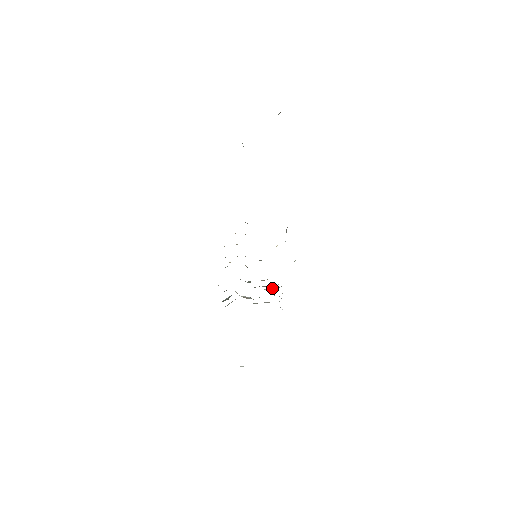
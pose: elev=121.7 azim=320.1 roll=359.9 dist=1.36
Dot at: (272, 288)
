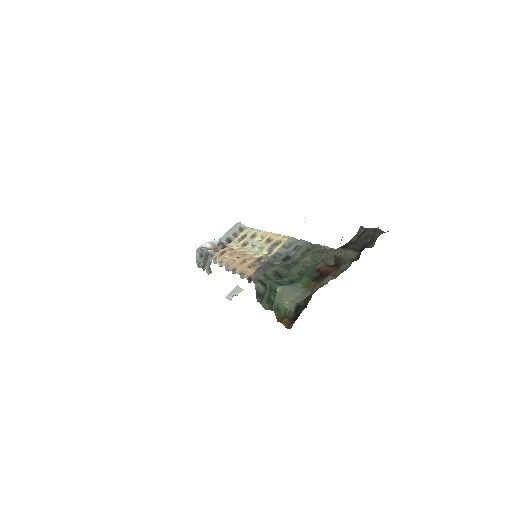
Dot at: (235, 228)
